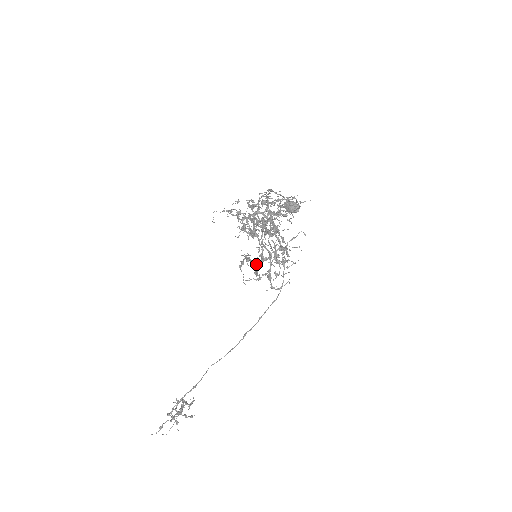
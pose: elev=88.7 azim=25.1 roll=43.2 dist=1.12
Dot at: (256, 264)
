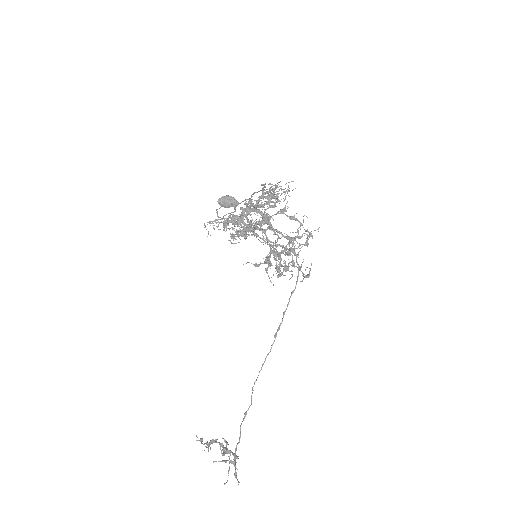
Dot at: (284, 260)
